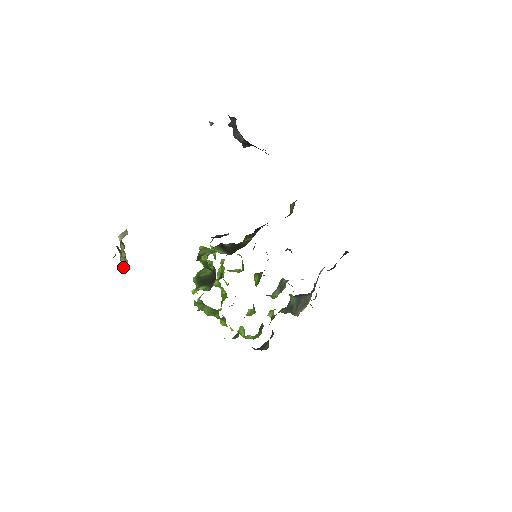
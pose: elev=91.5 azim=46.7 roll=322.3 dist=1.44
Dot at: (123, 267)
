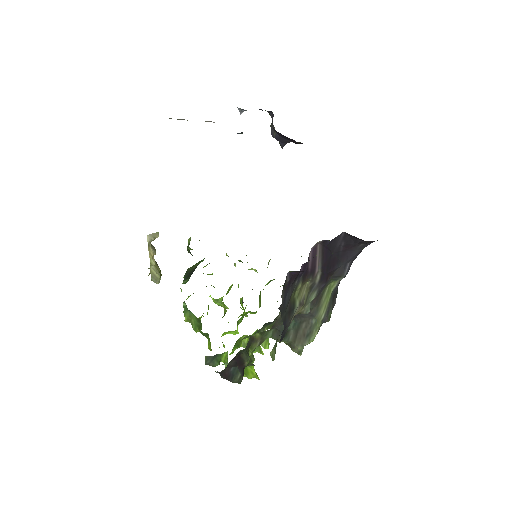
Dot at: (153, 280)
